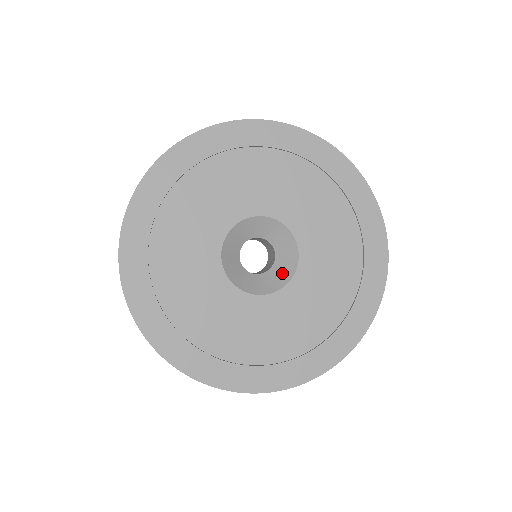
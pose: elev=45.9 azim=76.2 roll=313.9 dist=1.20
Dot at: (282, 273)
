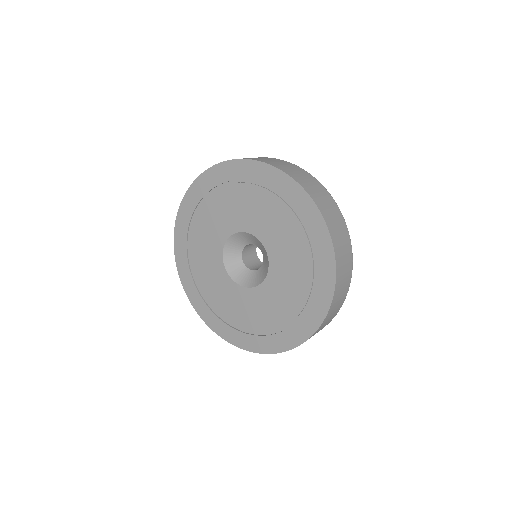
Dot at: (266, 262)
